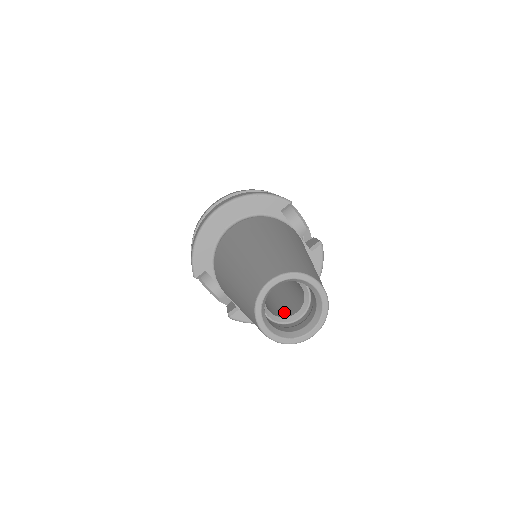
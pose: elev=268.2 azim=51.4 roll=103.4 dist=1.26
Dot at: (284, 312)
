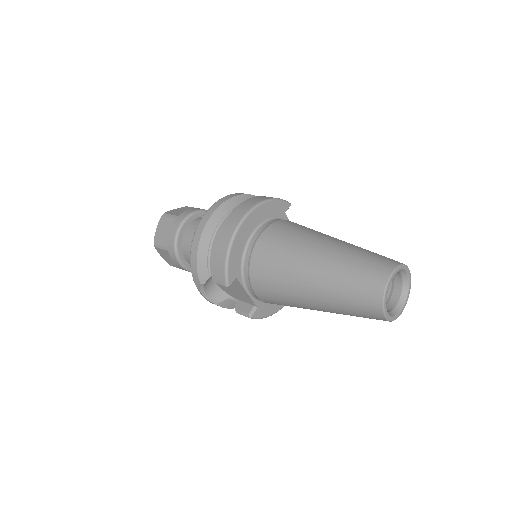
Dot at: occluded
